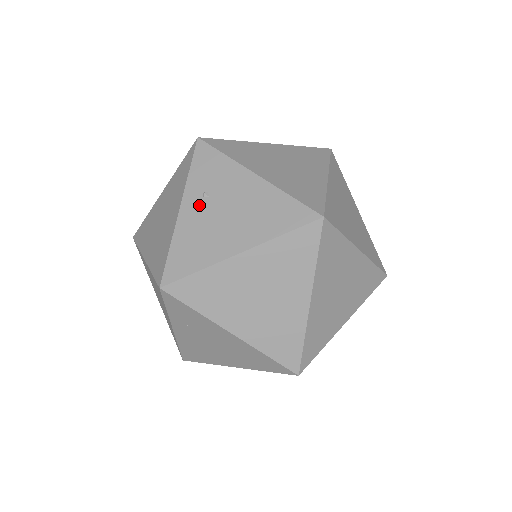
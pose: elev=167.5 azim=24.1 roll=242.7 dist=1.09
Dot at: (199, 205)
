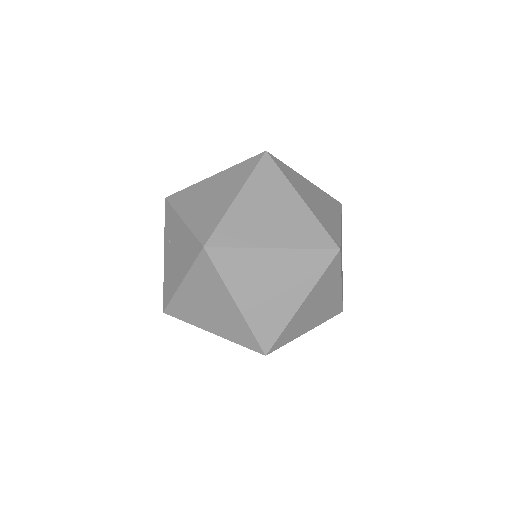
Dot at: (168, 250)
